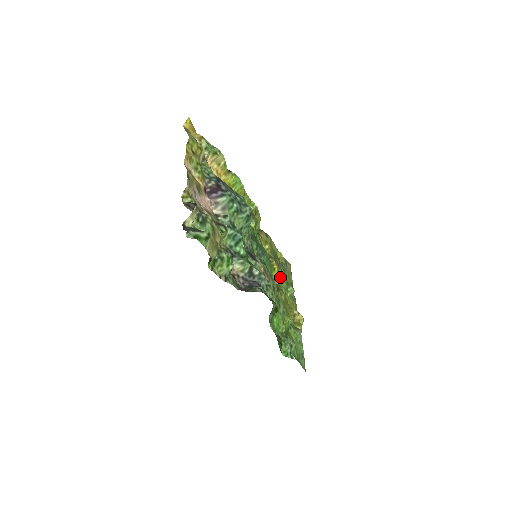
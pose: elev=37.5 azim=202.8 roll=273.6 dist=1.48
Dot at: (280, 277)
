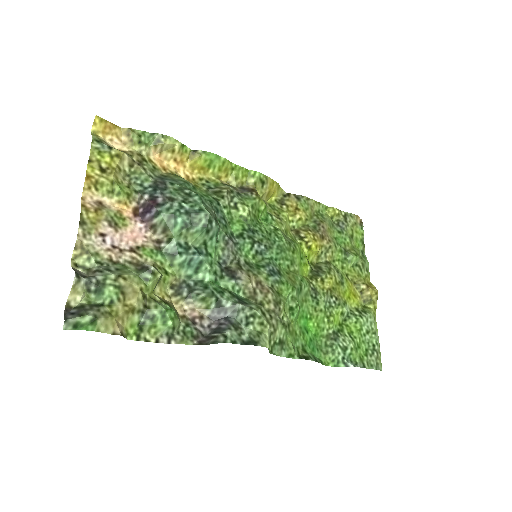
Dot at: (327, 250)
